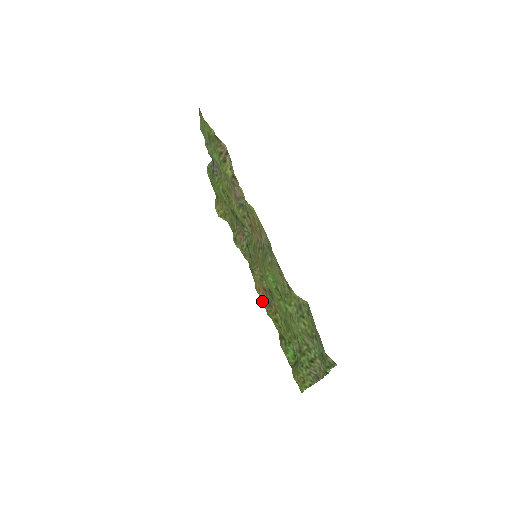
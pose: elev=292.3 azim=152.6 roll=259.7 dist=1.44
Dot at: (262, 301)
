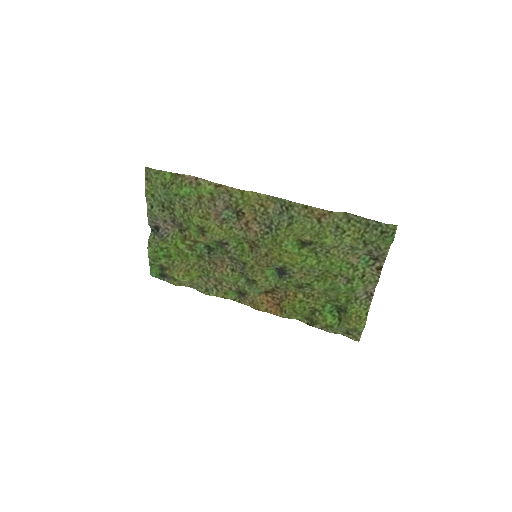
Dot at: (269, 312)
